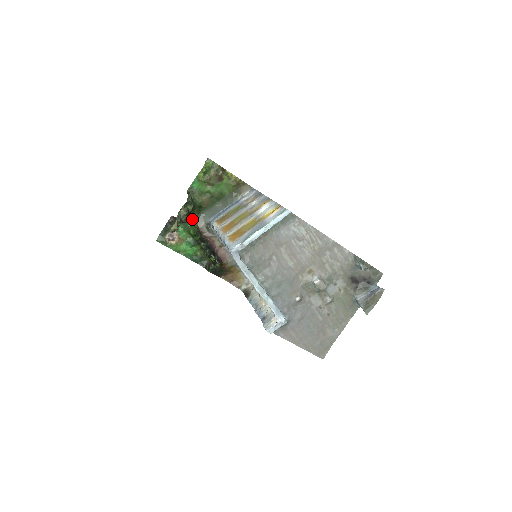
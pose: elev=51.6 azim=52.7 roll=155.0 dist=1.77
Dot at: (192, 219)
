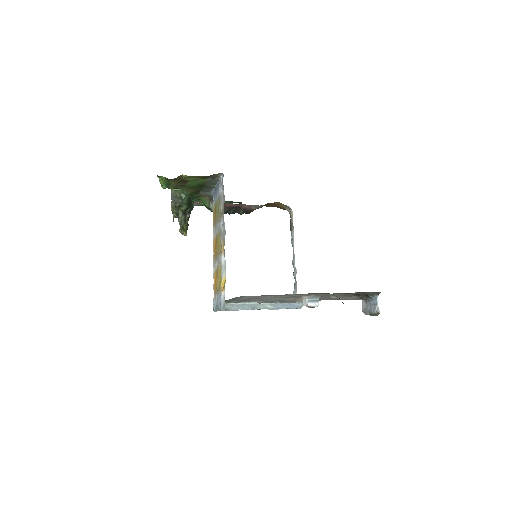
Dot at: (197, 197)
